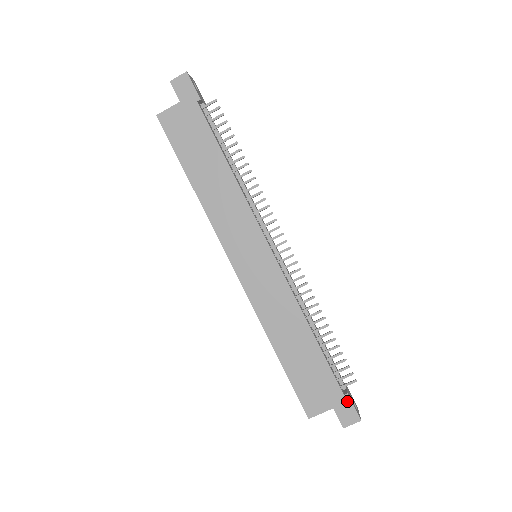
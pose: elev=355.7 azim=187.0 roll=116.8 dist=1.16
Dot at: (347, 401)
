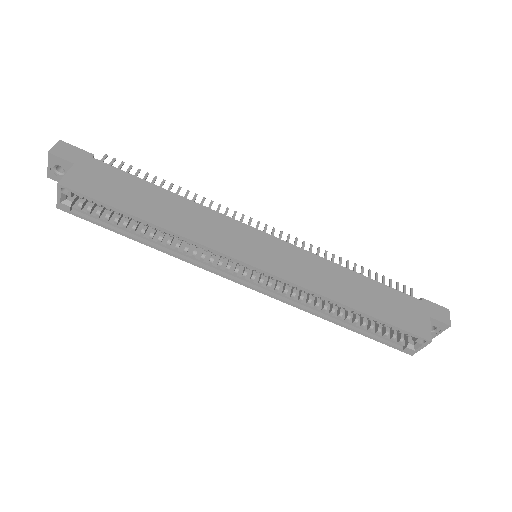
Dot at: (428, 303)
